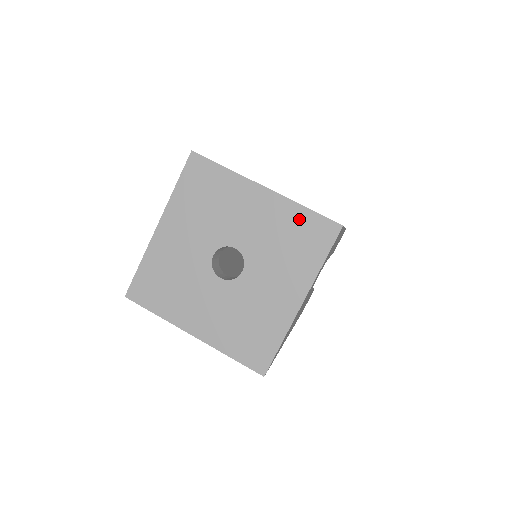
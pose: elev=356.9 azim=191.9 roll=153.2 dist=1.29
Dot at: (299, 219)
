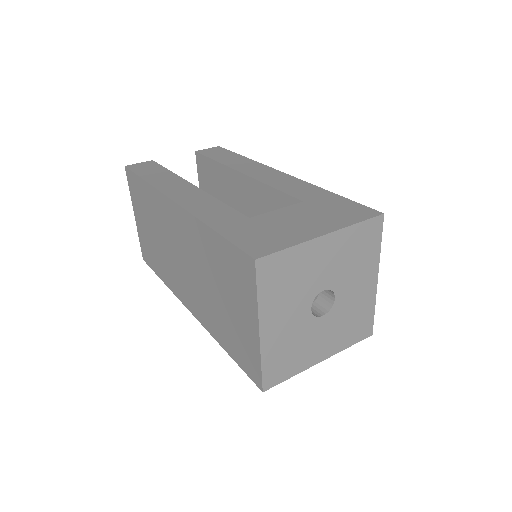
Dot at: (367, 313)
